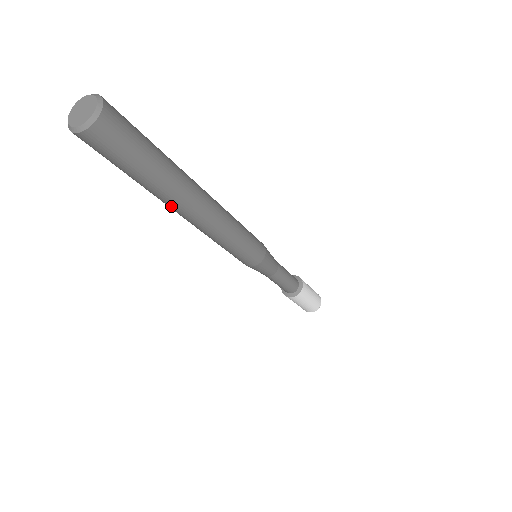
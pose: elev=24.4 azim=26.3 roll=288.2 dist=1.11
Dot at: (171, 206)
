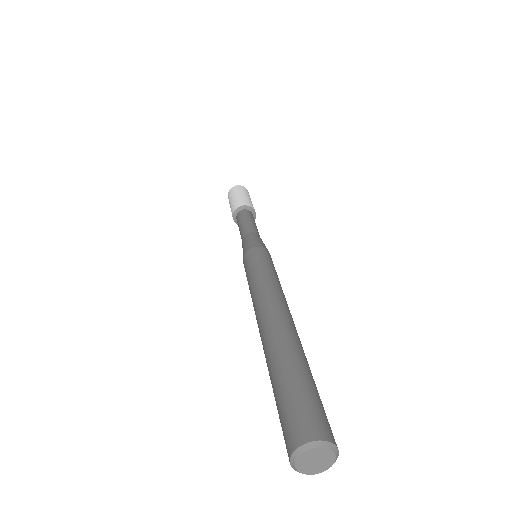
Dot at: occluded
